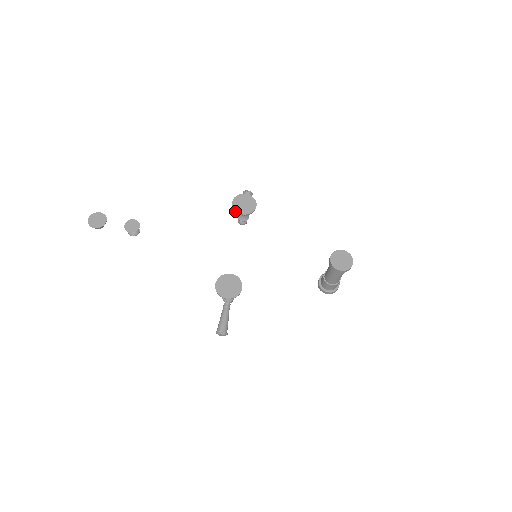
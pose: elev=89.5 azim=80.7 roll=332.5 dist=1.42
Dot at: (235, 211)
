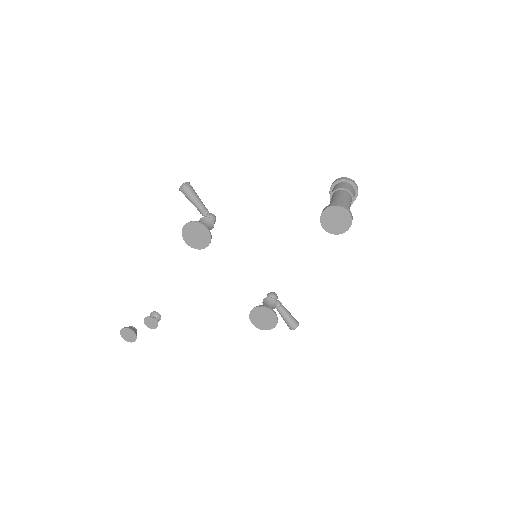
Dot at: occluded
